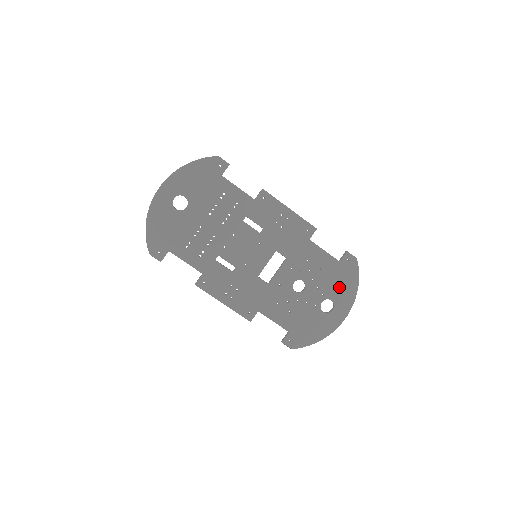
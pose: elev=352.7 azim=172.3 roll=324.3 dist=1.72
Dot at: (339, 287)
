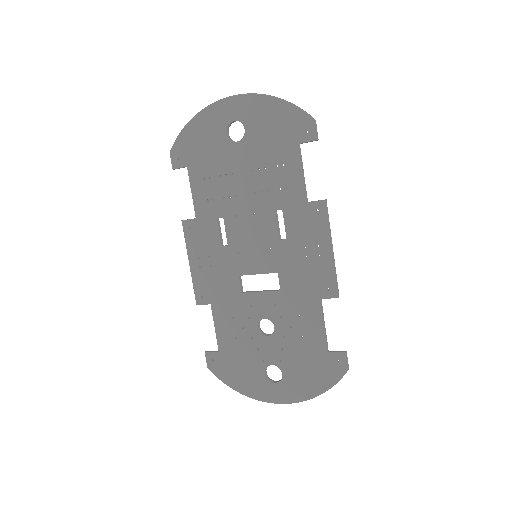
Dot at: (302, 372)
